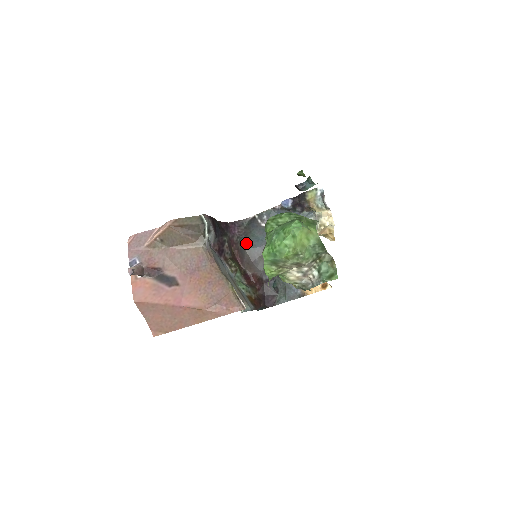
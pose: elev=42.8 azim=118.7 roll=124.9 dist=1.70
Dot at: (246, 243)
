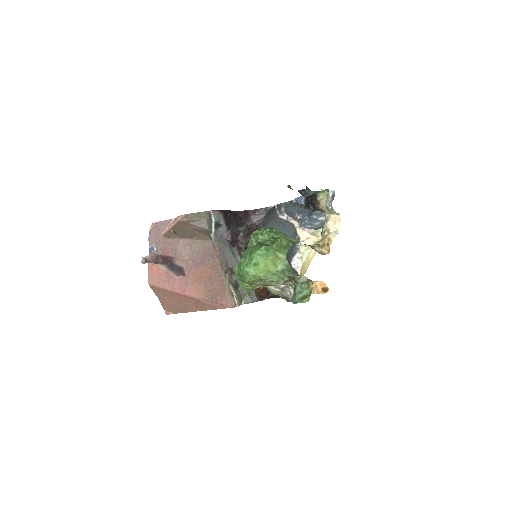
Dot at: occluded
